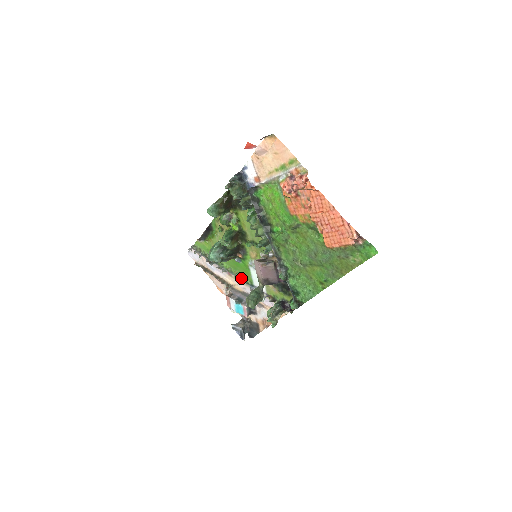
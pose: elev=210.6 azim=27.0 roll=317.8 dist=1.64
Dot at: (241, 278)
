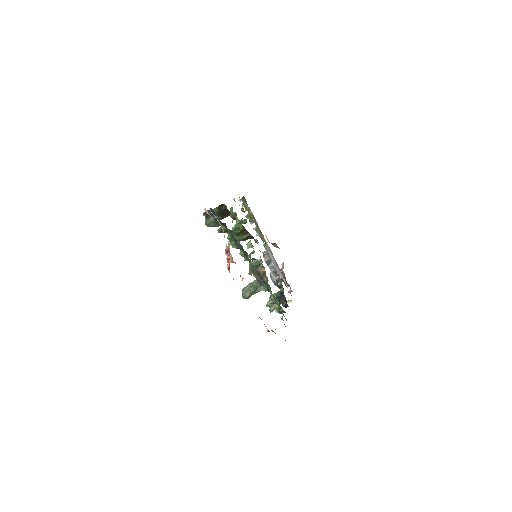
Dot at: (267, 250)
